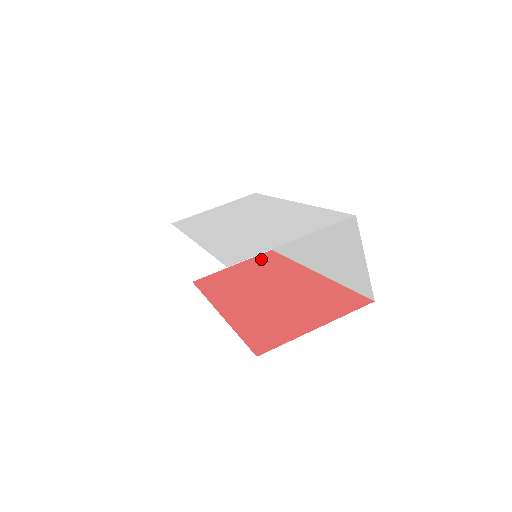
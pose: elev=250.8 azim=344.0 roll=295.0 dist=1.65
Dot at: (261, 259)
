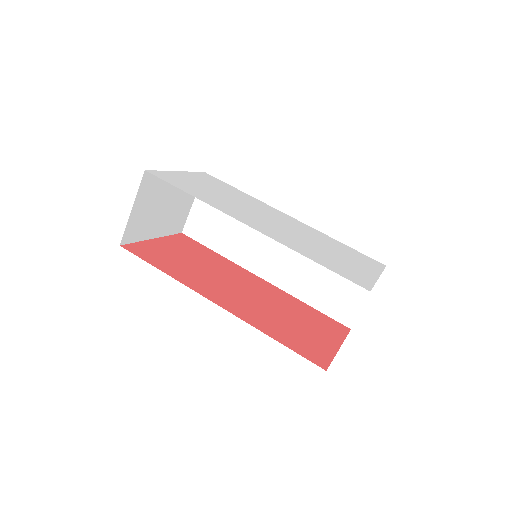
Dot at: (184, 242)
